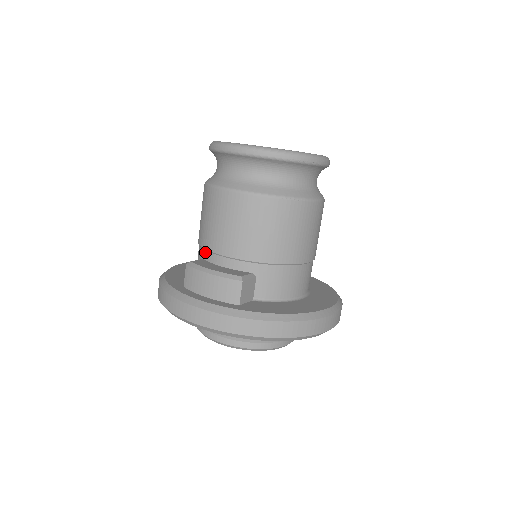
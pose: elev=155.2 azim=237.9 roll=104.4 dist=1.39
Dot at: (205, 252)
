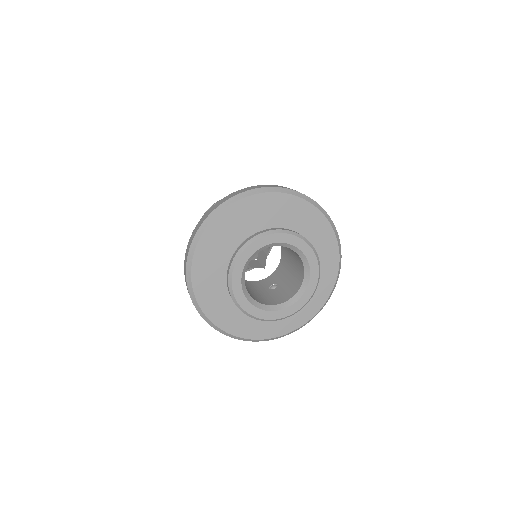
Dot at: occluded
